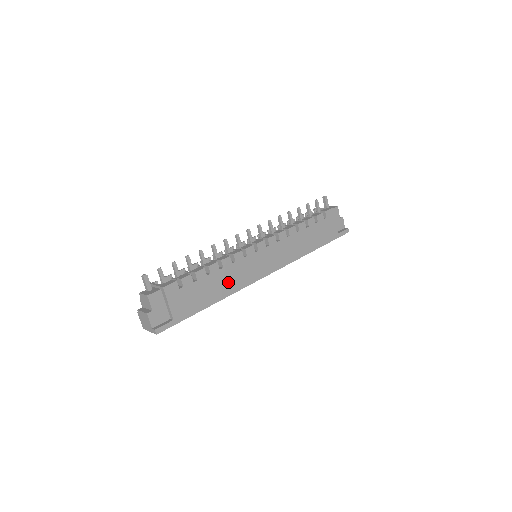
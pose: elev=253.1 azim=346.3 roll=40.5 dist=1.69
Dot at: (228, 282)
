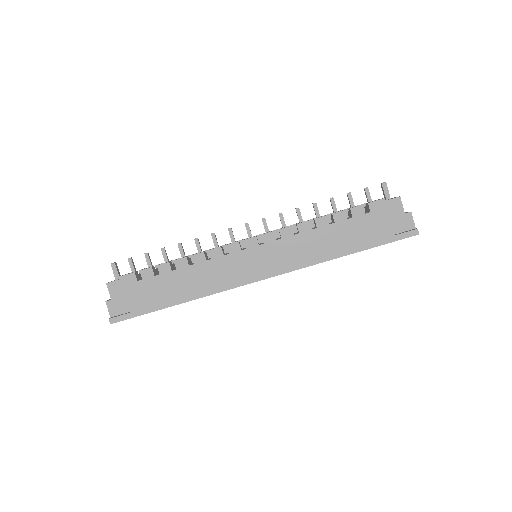
Dot at: (201, 281)
